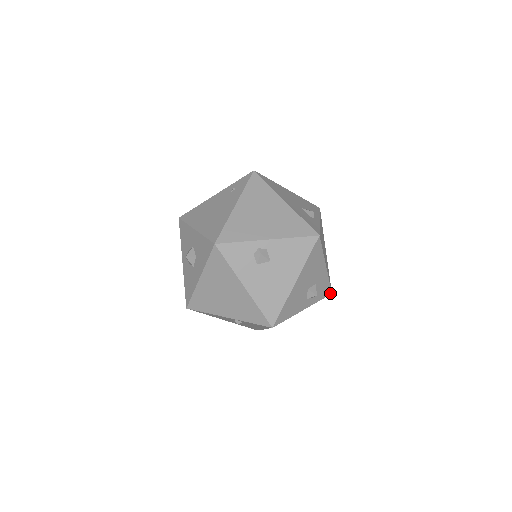
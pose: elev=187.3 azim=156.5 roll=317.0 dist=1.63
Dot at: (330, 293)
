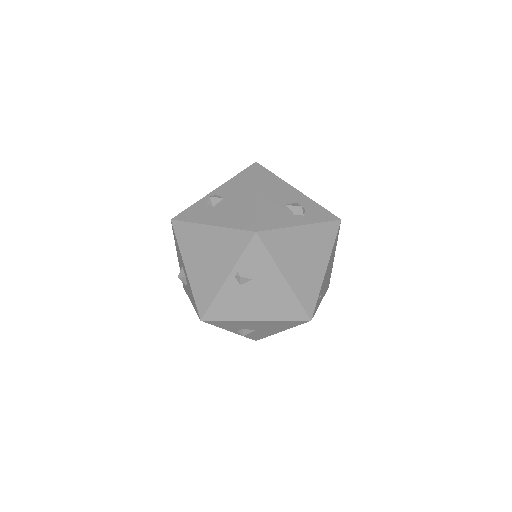
Dot at: (337, 219)
